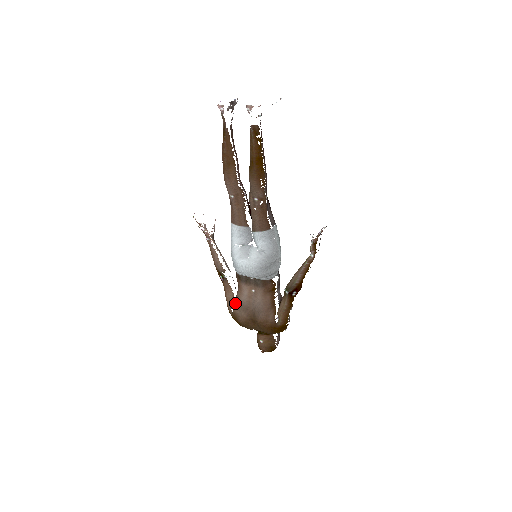
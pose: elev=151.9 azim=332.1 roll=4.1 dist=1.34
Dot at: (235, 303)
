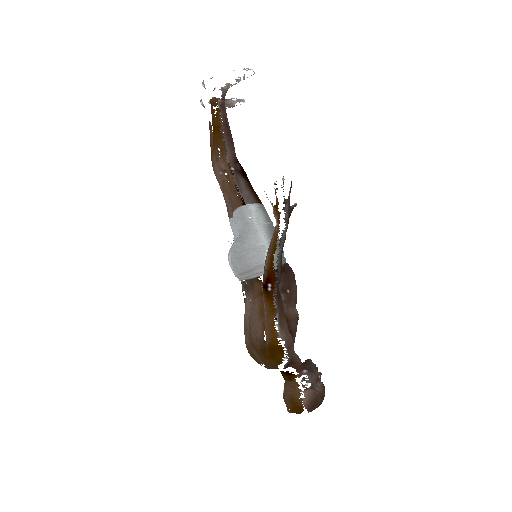
Dot at: occluded
